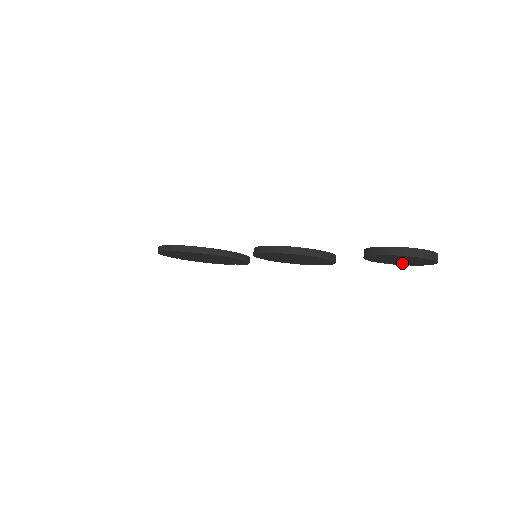
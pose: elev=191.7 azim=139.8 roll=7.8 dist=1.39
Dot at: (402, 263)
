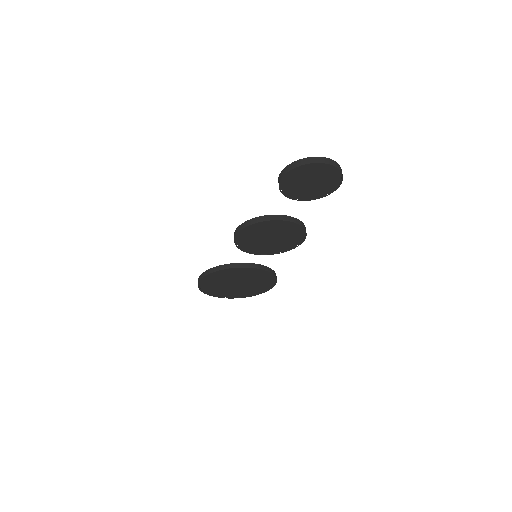
Dot at: (326, 188)
